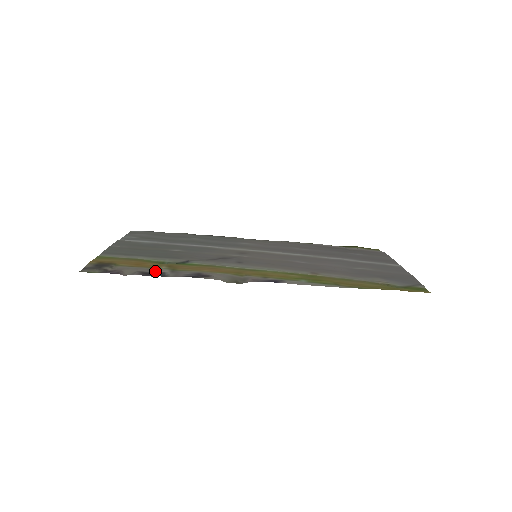
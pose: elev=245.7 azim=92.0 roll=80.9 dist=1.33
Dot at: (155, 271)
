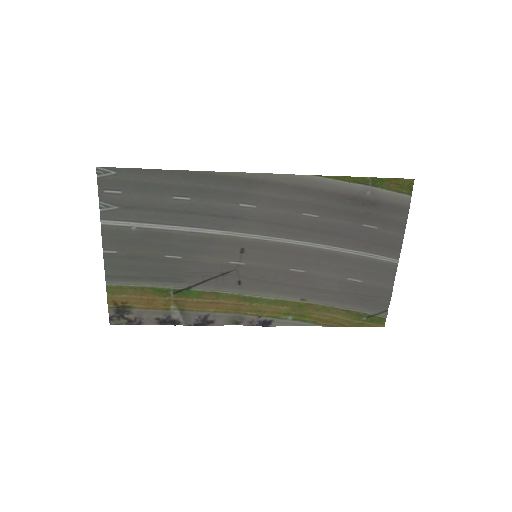
Dot at: (168, 316)
